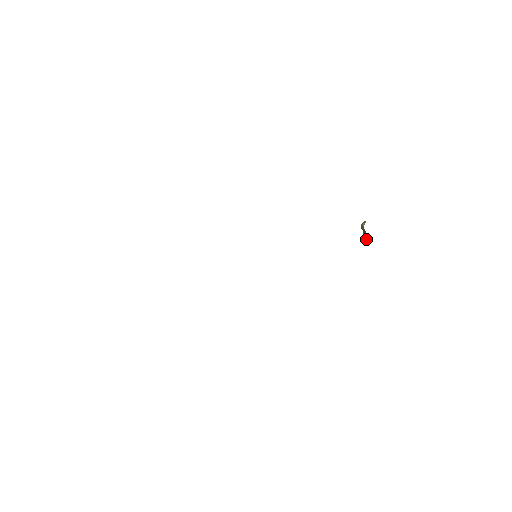
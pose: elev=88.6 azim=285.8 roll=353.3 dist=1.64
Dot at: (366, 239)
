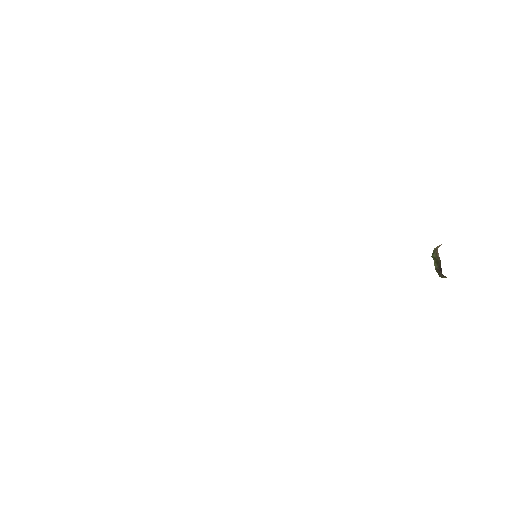
Dot at: (439, 275)
